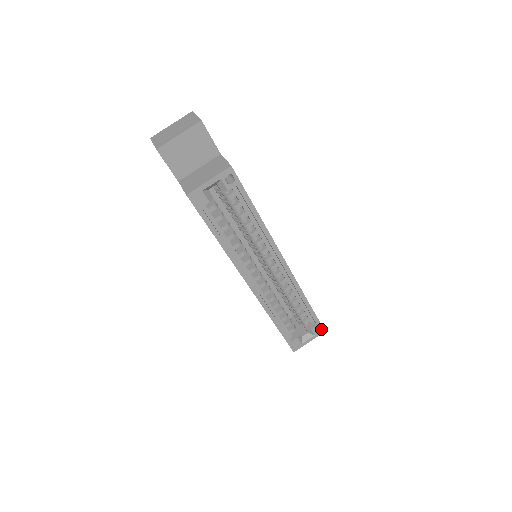
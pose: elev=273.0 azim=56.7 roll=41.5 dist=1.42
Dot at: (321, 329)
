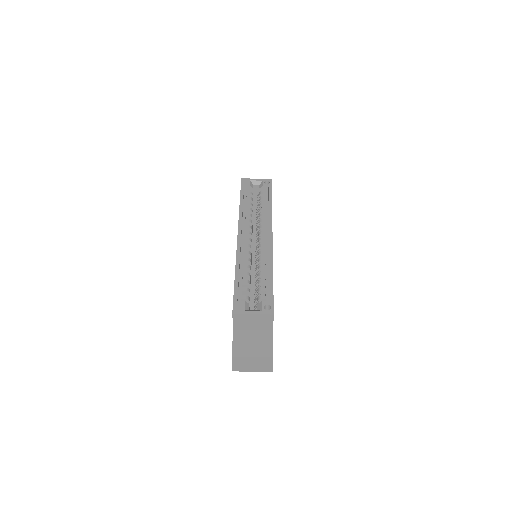
Dot at: (271, 309)
